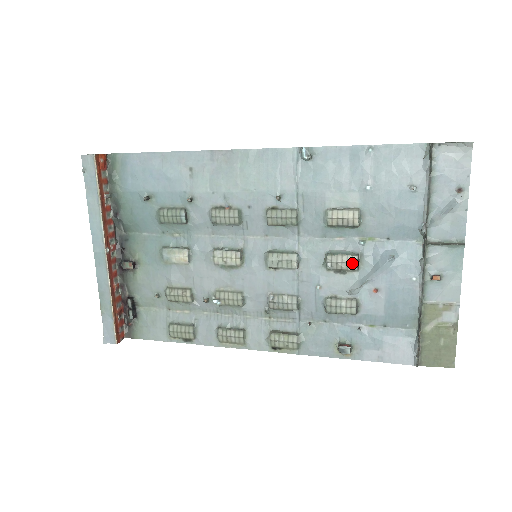
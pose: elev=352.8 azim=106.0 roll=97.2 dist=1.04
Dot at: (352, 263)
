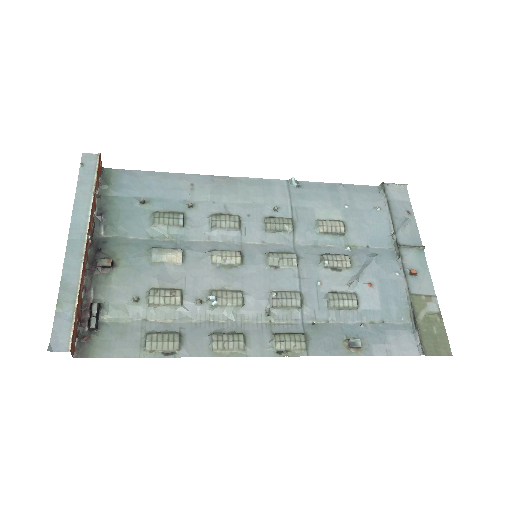
Dot at: (346, 260)
